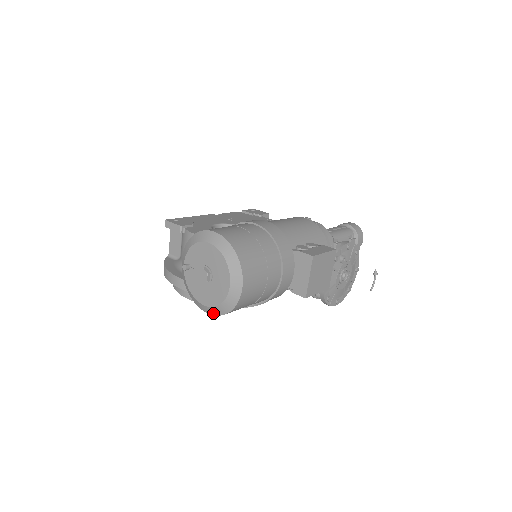
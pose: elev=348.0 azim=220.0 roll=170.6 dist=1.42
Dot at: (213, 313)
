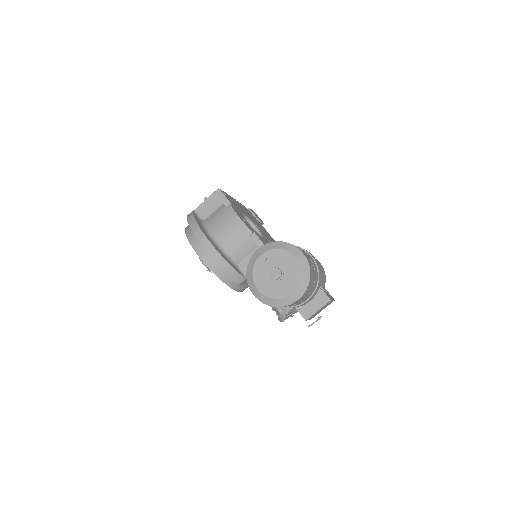
Dot at: (260, 299)
